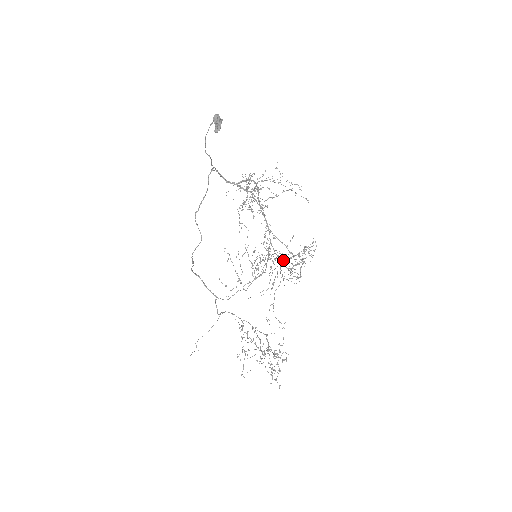
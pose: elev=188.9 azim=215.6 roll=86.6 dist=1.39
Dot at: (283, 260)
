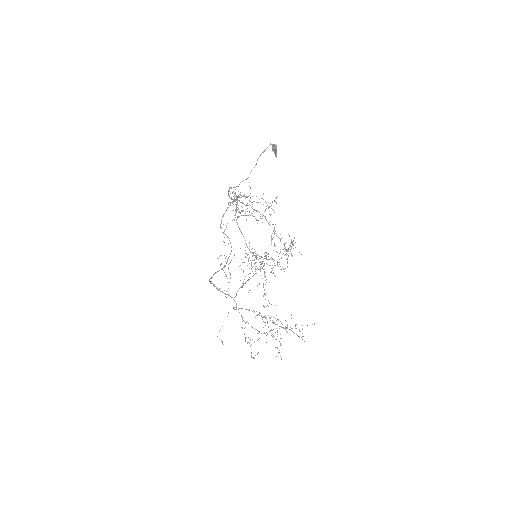
Dot at: (264, 258)
